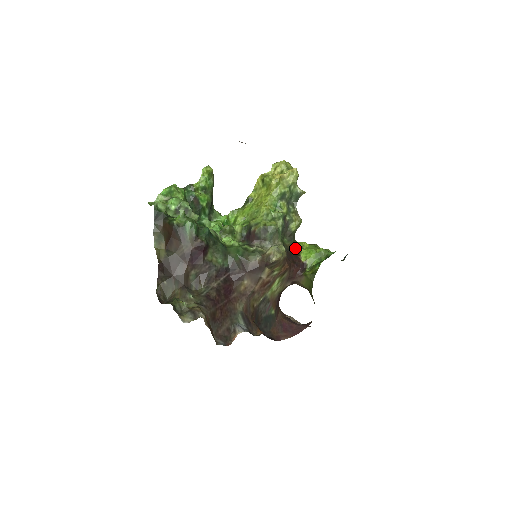
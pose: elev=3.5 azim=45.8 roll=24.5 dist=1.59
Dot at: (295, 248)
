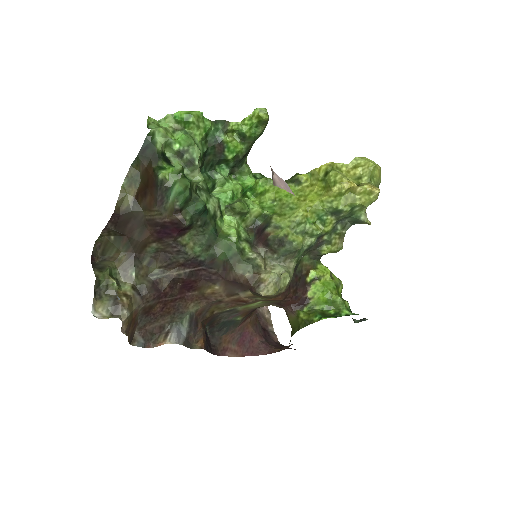
Dot at: (311, 273)
